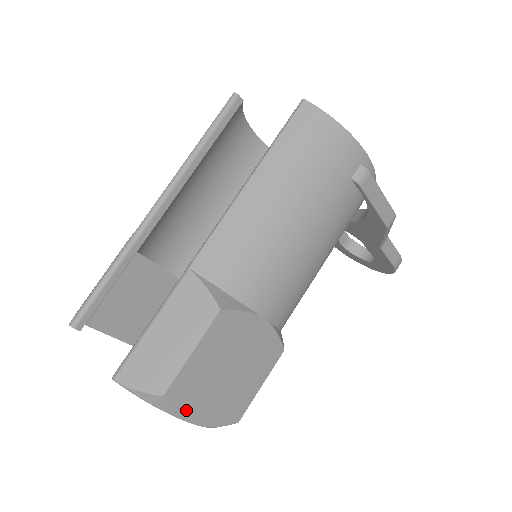
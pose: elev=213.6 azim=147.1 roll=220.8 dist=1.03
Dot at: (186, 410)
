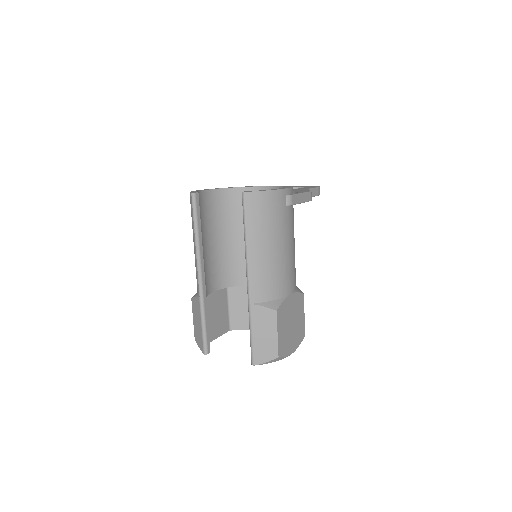
Dot at: (287, 352)
